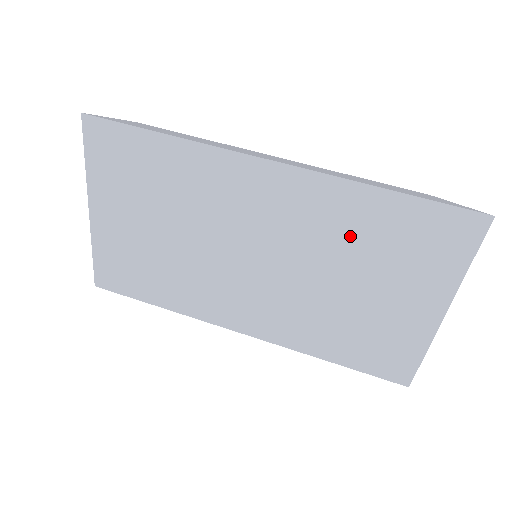
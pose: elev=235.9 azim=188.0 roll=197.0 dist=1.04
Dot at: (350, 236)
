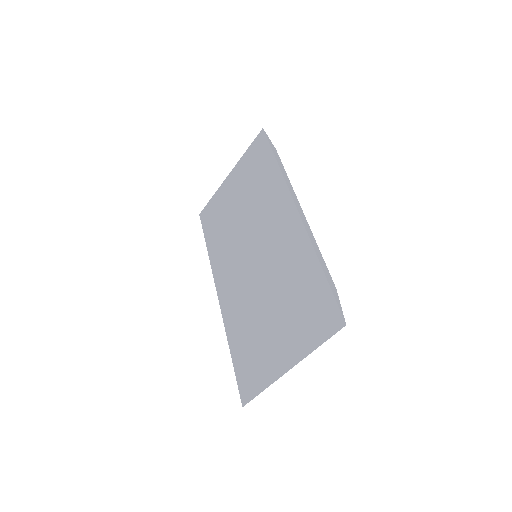
Dot at: (291, 278)
